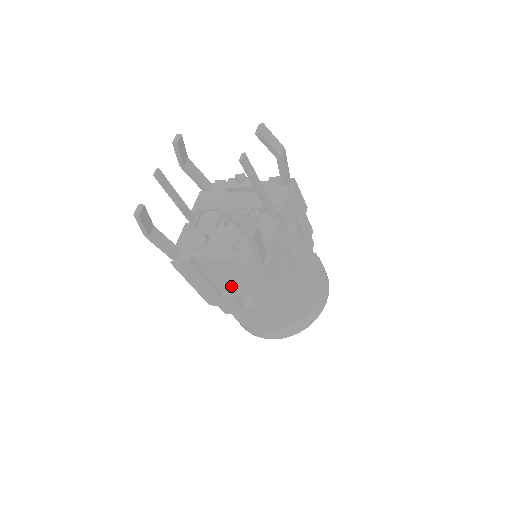
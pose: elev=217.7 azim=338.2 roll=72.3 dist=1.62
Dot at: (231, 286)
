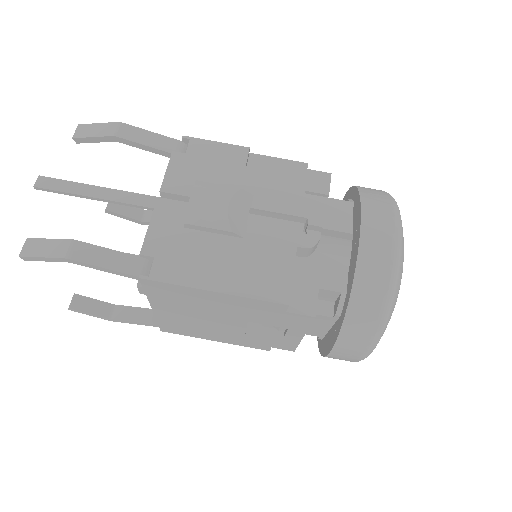
Dot at: (224, 318)
